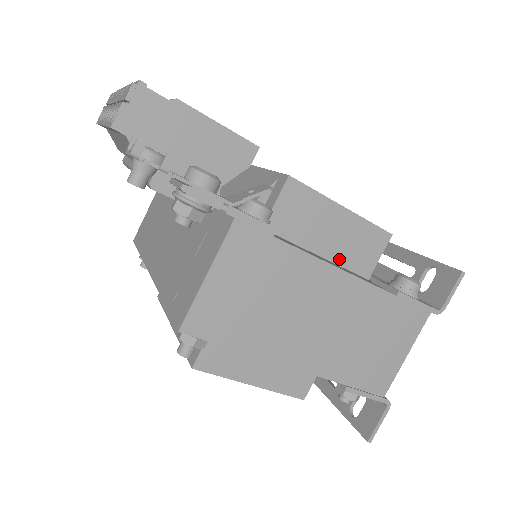
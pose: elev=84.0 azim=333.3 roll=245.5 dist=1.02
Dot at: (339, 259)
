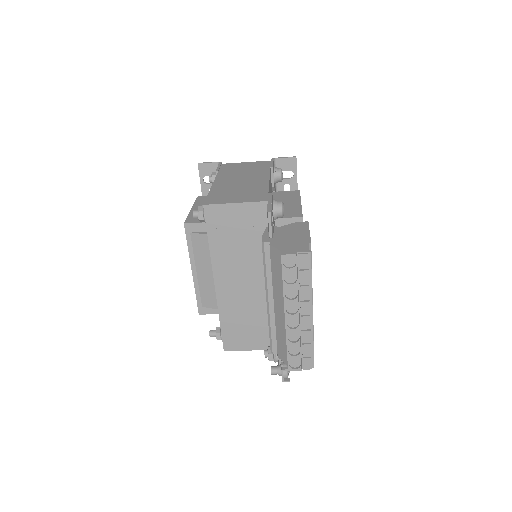
Dot at: occluded
